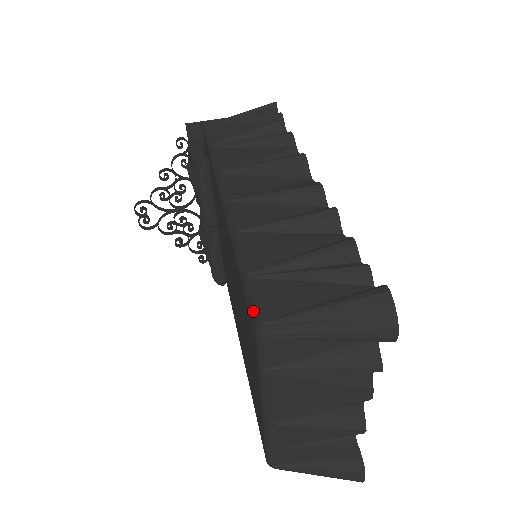
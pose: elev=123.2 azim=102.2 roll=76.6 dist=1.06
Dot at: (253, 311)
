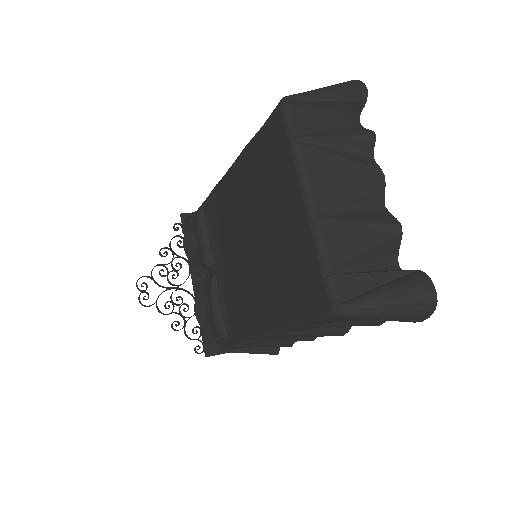
Dot at: (274, 109)
